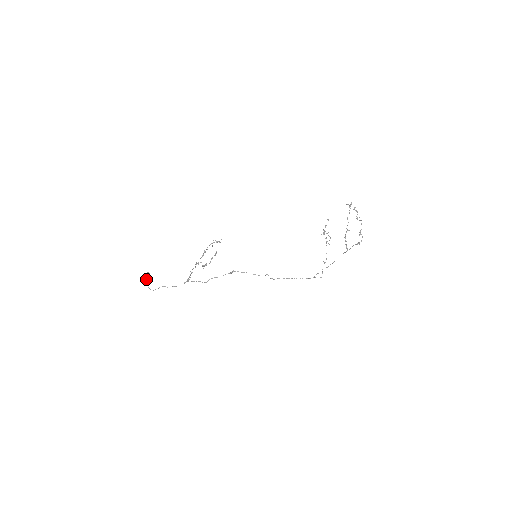
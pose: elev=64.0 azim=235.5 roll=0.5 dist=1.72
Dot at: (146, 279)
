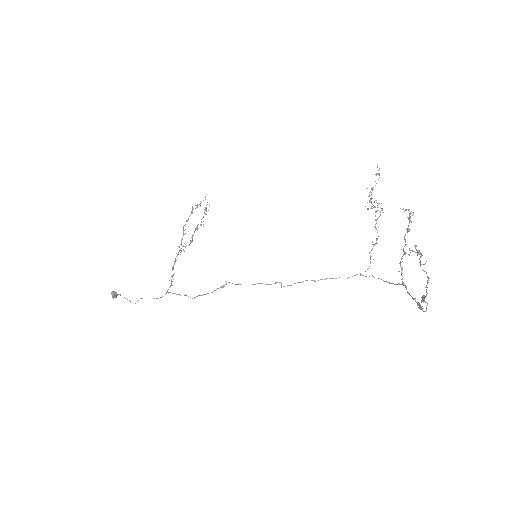
Dot at: occluded
